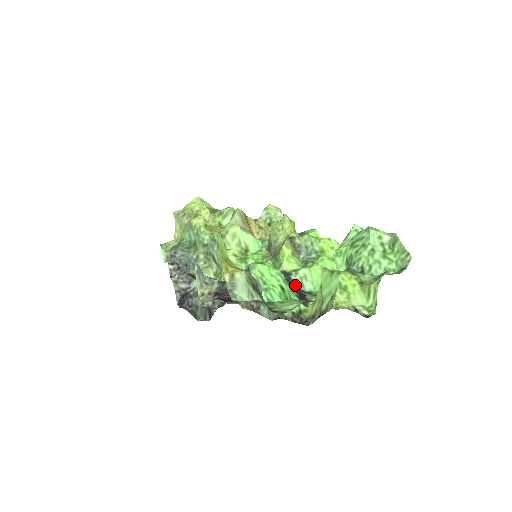
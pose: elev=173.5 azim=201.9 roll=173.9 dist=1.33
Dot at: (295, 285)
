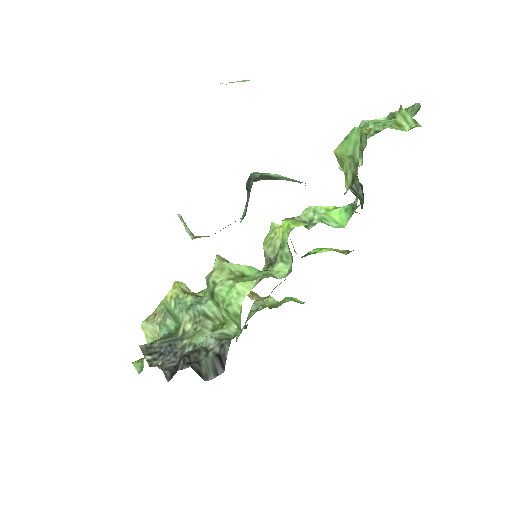
Dot at: occluded
